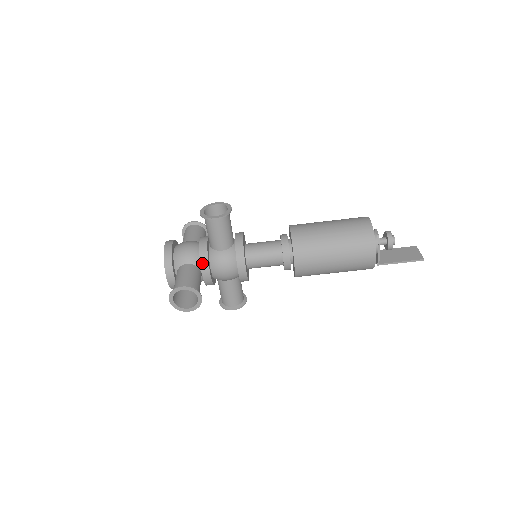
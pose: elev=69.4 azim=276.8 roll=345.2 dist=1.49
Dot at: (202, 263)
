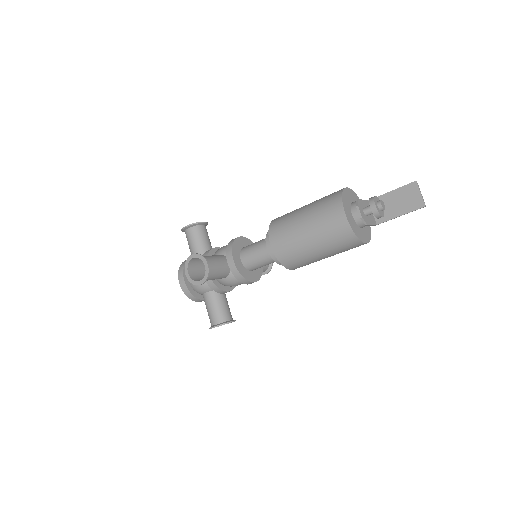
Dot at: (216, 291)
